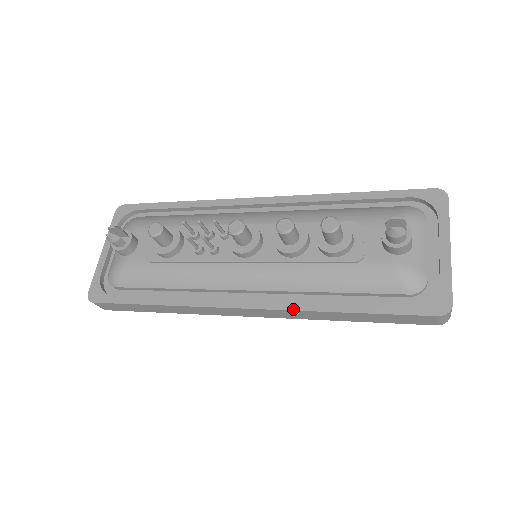
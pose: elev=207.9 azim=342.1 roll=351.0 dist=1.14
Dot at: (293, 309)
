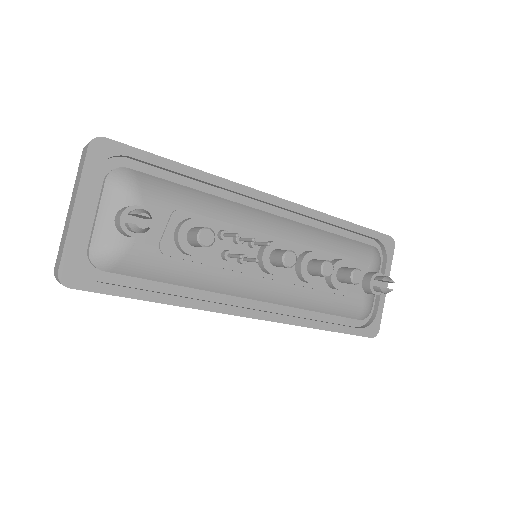
Dot at: (291, 324)
